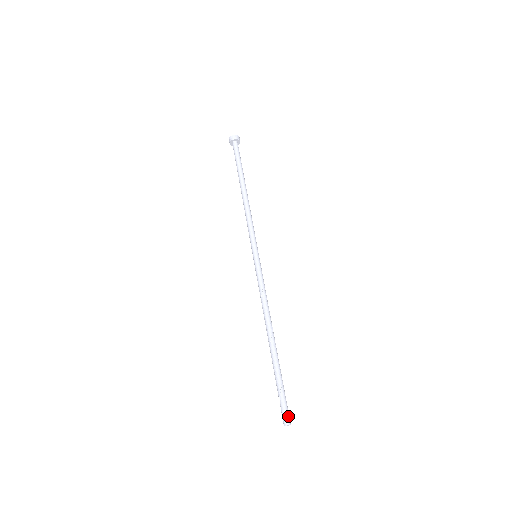
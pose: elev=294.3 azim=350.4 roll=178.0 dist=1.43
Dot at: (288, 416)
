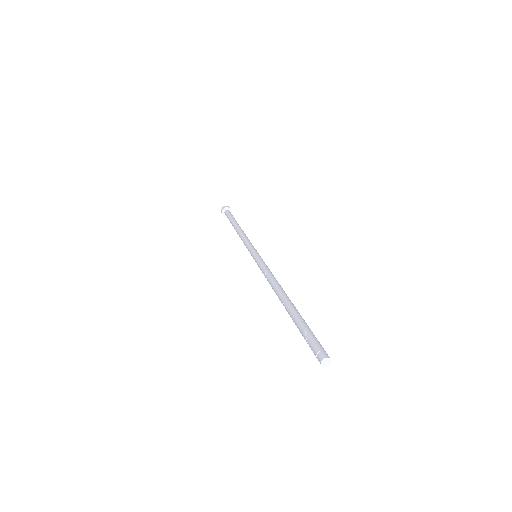
Dot at: (323, 350)
